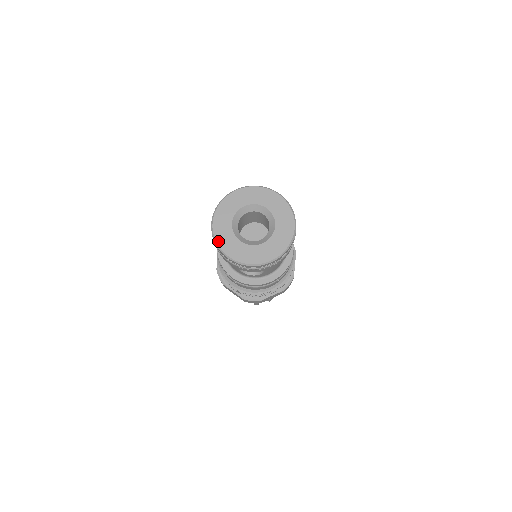
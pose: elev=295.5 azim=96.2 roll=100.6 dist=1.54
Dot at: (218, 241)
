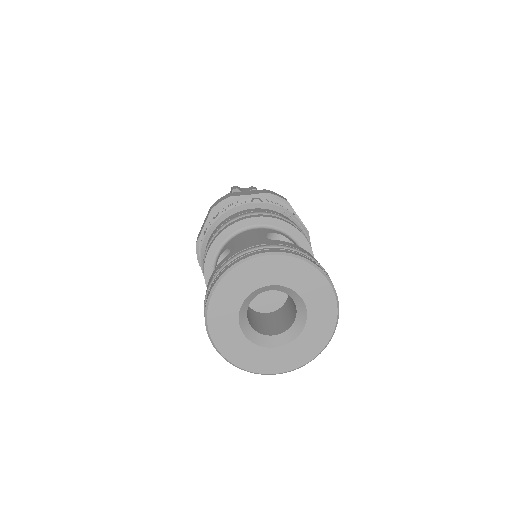
Dot at: (211, 327)
